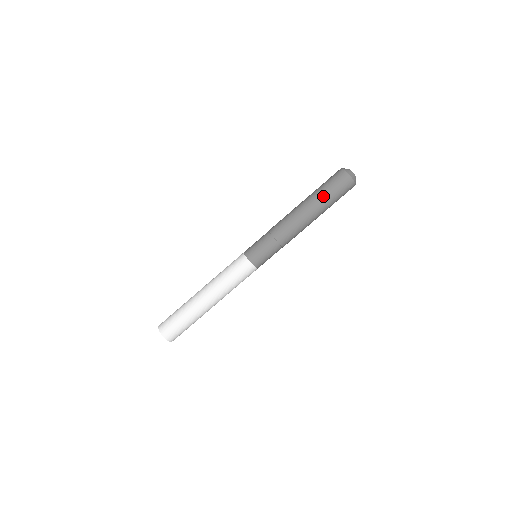
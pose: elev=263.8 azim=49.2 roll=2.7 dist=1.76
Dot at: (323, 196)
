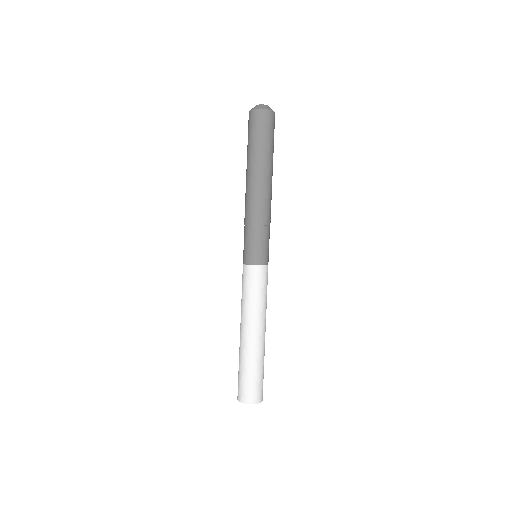
Dot at: (253, 149)
